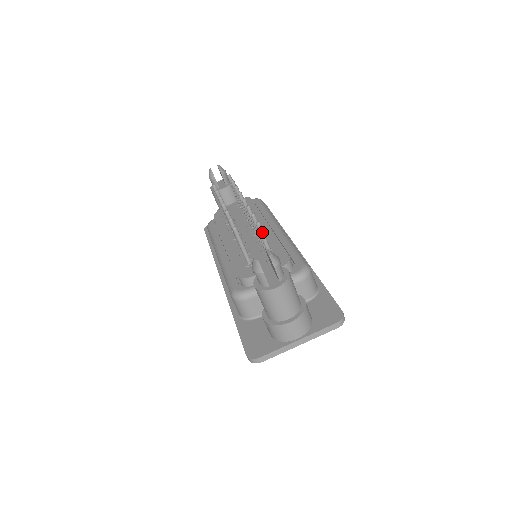
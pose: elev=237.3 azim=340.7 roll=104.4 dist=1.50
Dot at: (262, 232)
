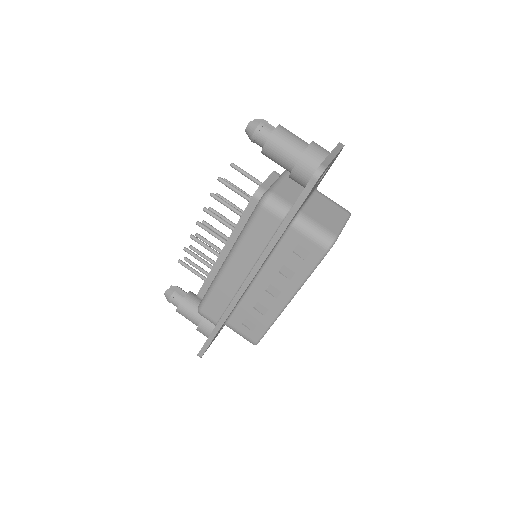
Dot at: (239, 168)
